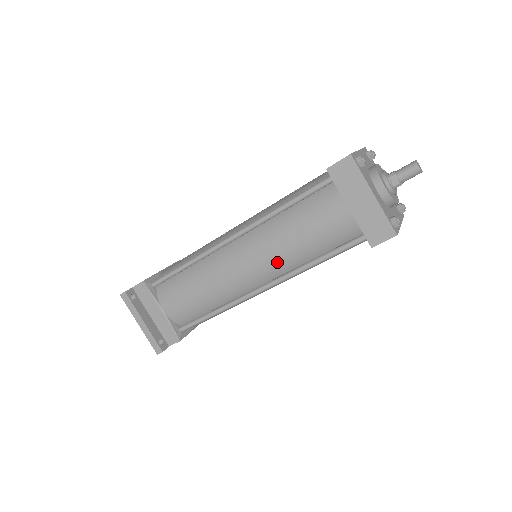
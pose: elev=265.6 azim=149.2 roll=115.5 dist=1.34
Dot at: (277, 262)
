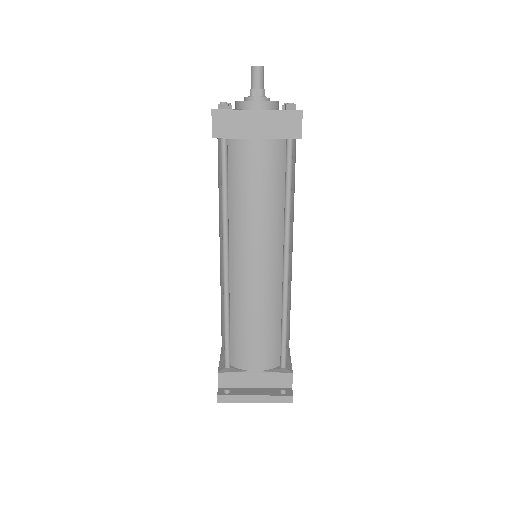
Dot at: (269, 233)
